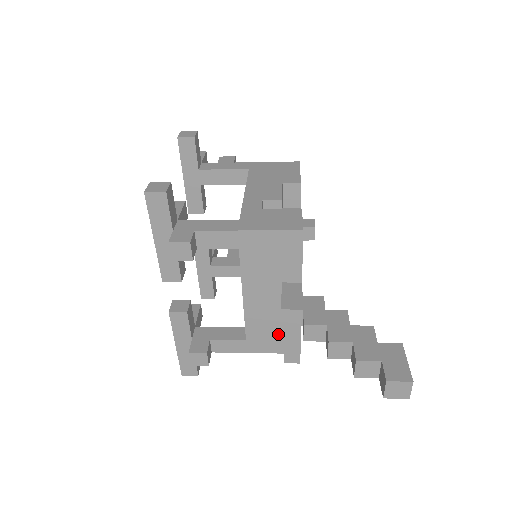
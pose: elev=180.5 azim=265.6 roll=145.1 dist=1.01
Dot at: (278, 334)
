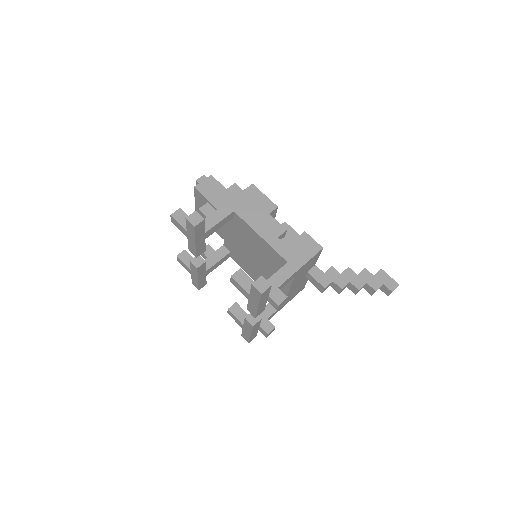
Dot at: (298, 290)
